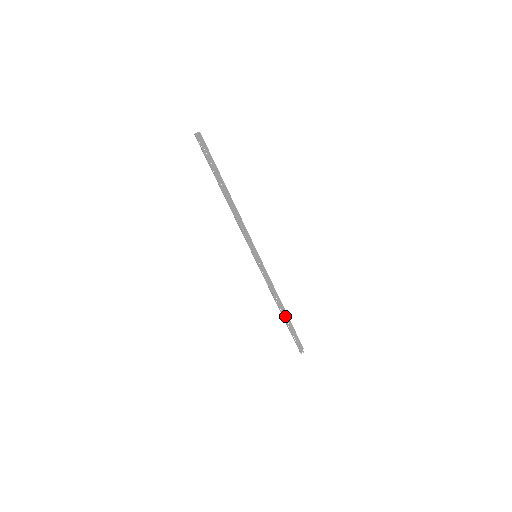
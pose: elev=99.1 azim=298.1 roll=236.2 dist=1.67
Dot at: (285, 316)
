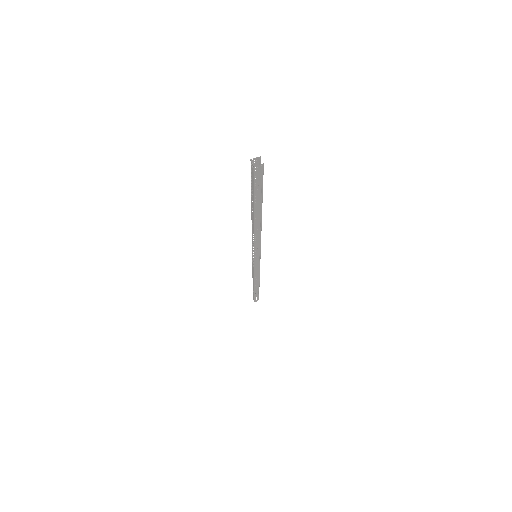
Dot at: occluded
